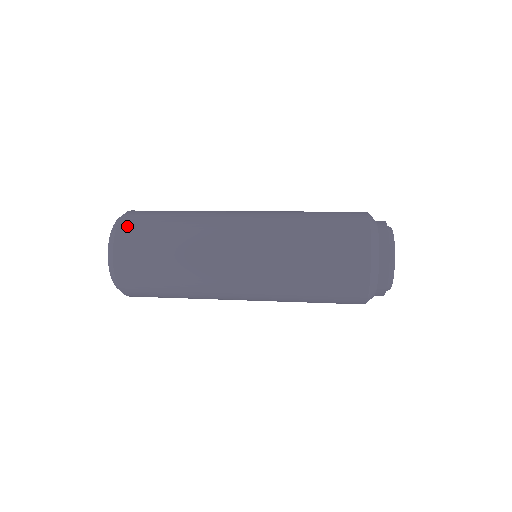
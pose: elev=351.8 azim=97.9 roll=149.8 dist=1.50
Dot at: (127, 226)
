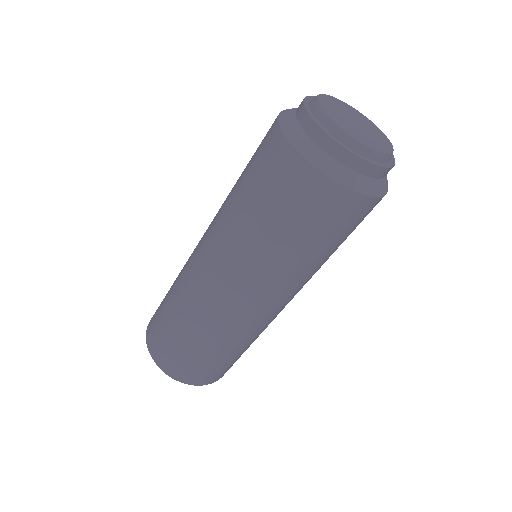
Dot at: occluded
